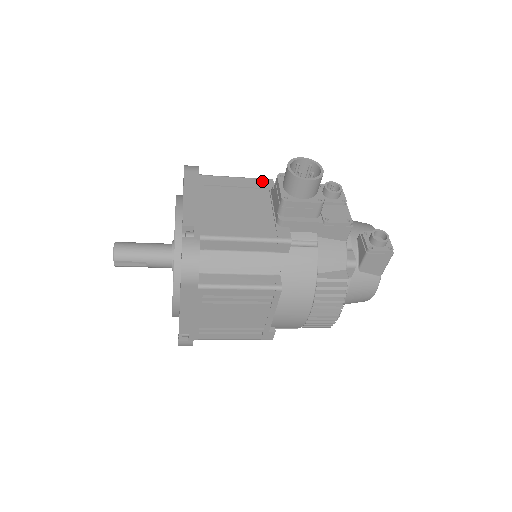
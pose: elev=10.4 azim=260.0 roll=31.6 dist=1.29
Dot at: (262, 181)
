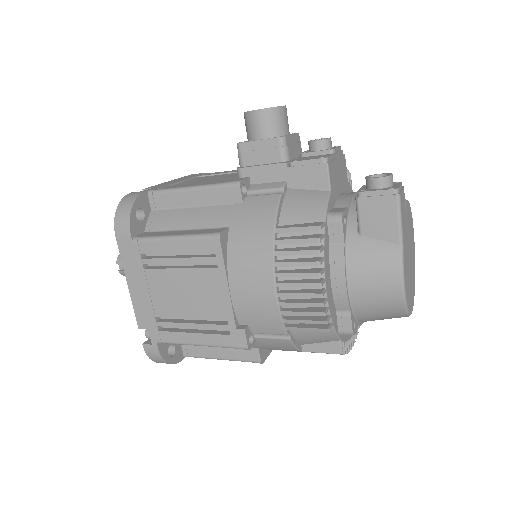
Dot at: occluded
